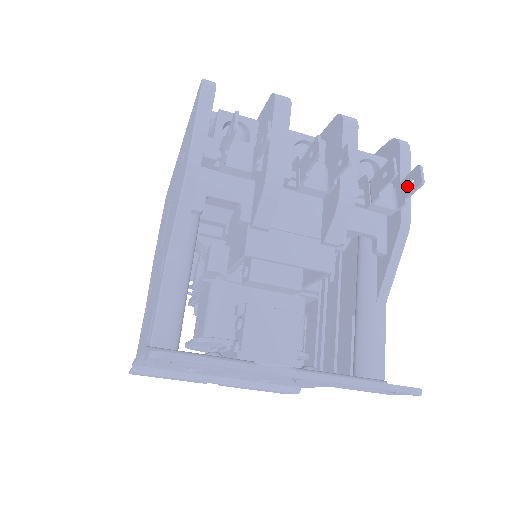
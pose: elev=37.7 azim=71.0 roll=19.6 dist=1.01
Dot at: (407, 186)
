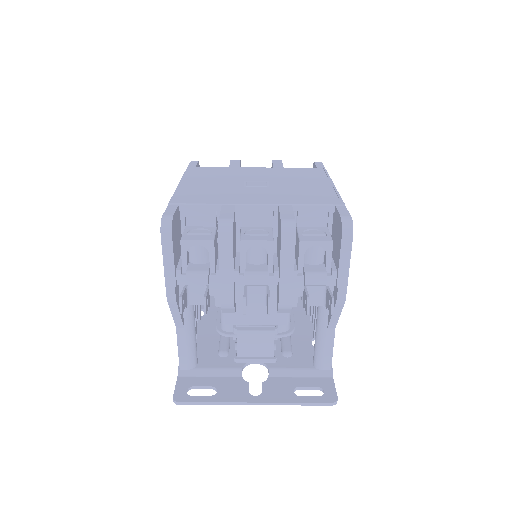
Dot at: (328, 301)
